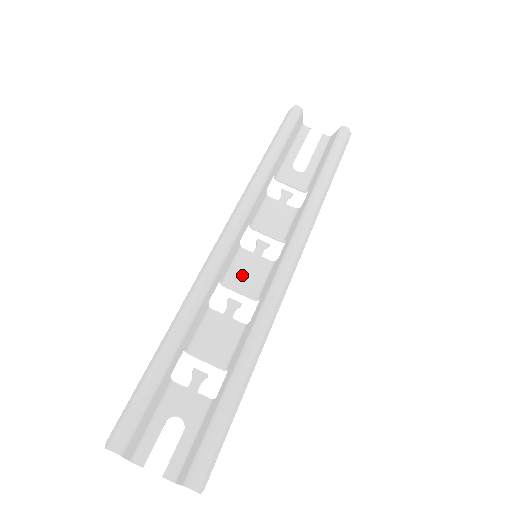
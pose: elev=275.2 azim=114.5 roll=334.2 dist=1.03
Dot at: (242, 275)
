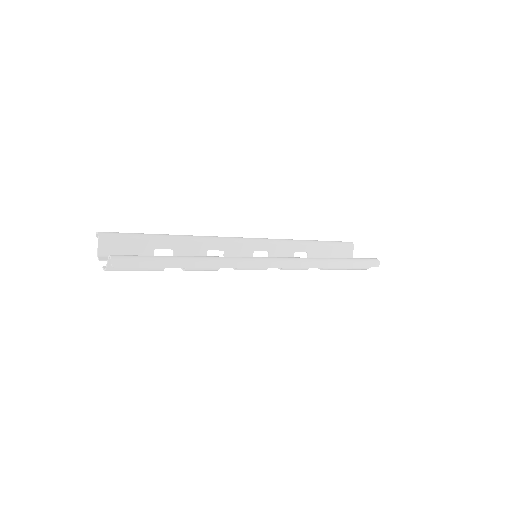
Dot at: occluded
